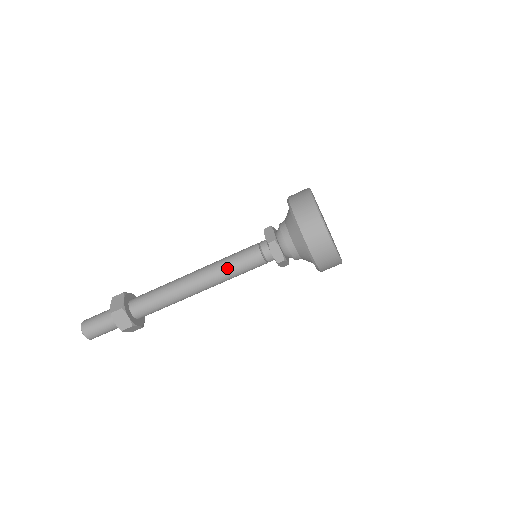
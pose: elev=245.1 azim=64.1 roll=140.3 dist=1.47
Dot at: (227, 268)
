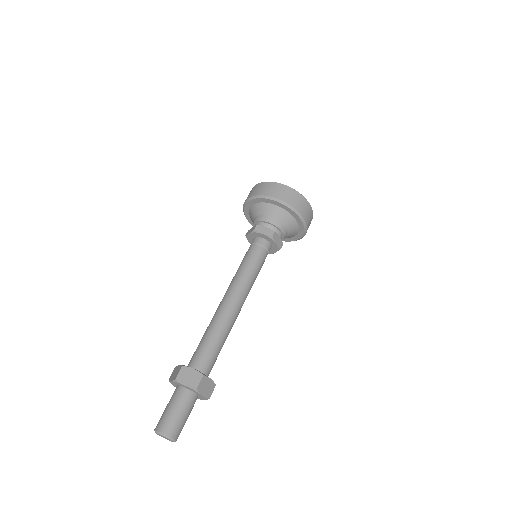
Dot at: (242, 272)
